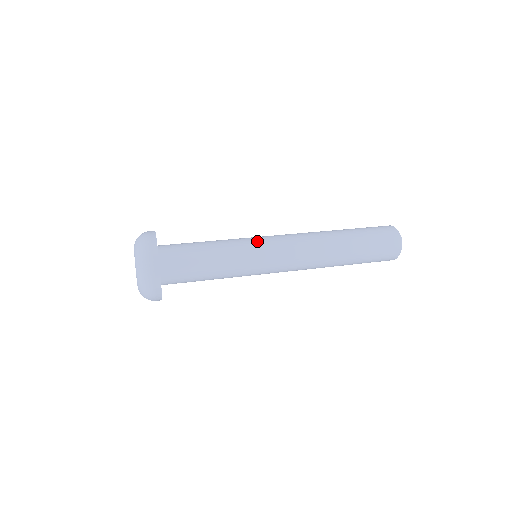
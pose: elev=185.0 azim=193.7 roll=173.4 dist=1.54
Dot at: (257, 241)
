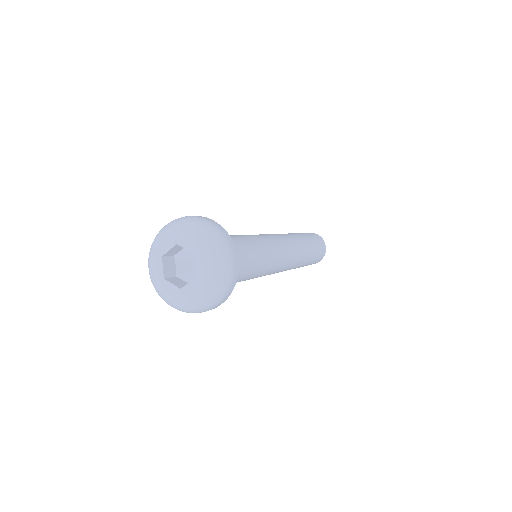
Dot at: (274, 249)
